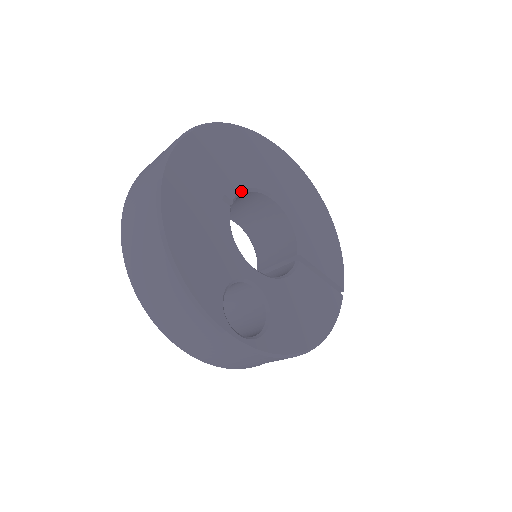
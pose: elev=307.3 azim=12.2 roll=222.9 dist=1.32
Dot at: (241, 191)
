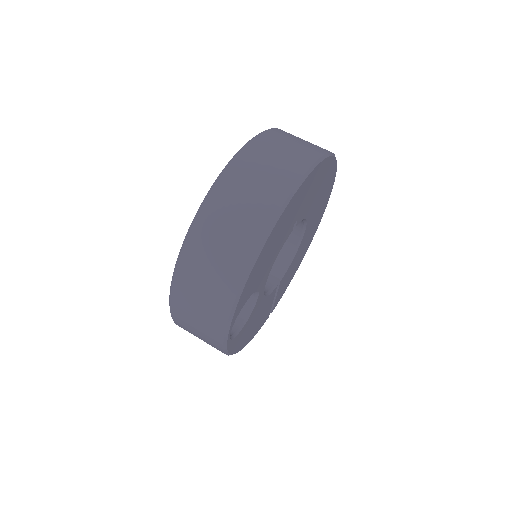
Dot at: (302, 219)
